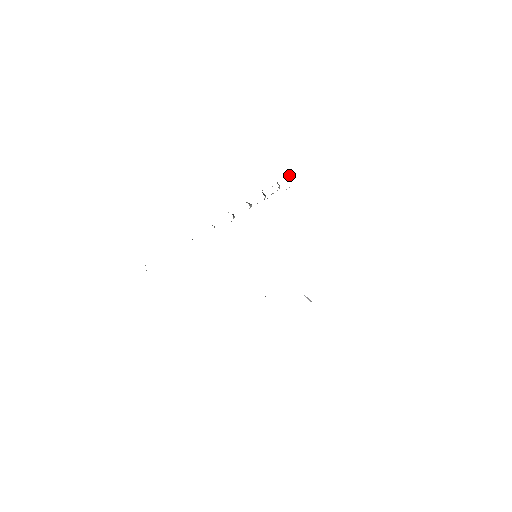
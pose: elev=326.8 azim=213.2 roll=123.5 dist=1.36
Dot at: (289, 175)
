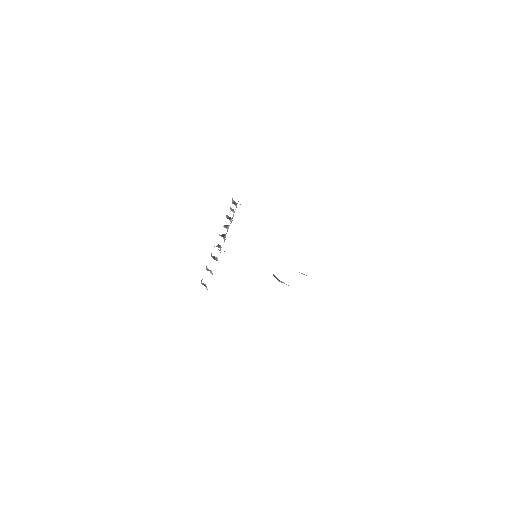
Dot at: (232, 203)
